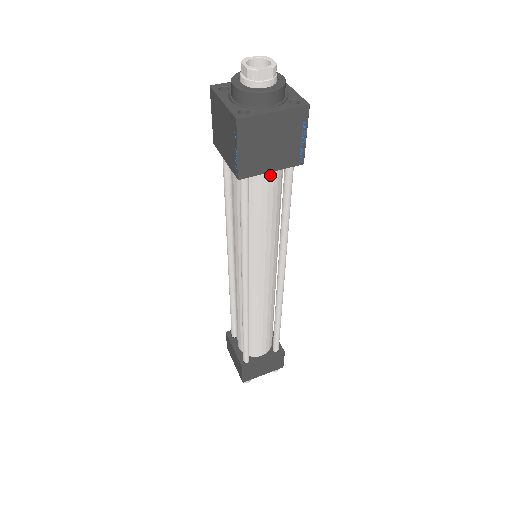
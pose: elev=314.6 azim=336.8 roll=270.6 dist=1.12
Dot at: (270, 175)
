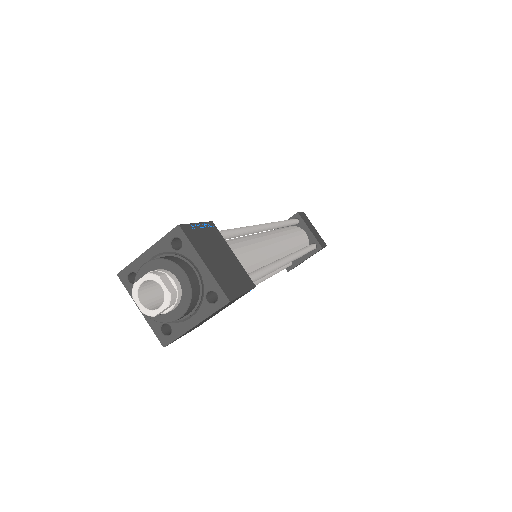
Dot at: occluded
